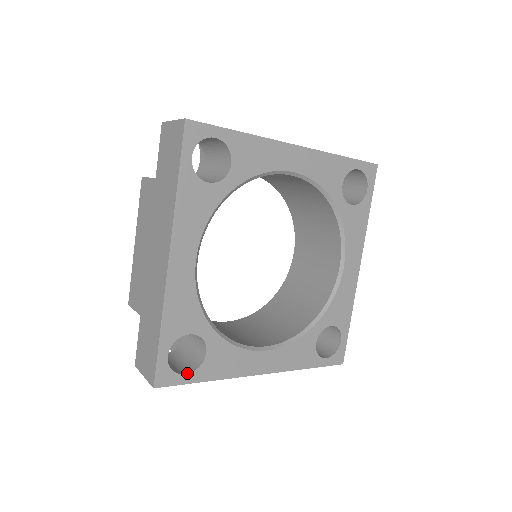
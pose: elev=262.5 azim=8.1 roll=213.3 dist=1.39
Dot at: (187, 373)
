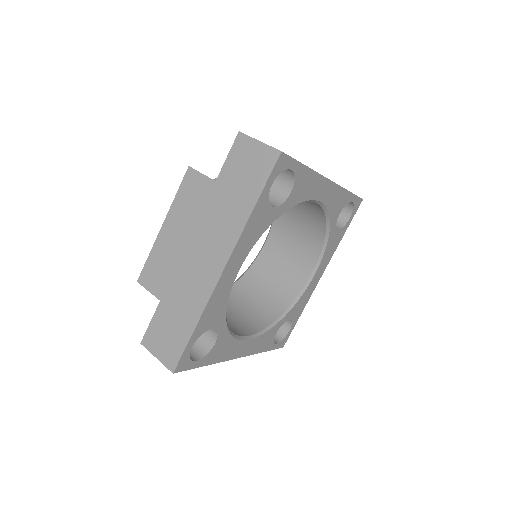
Dot at: (197, 360)
